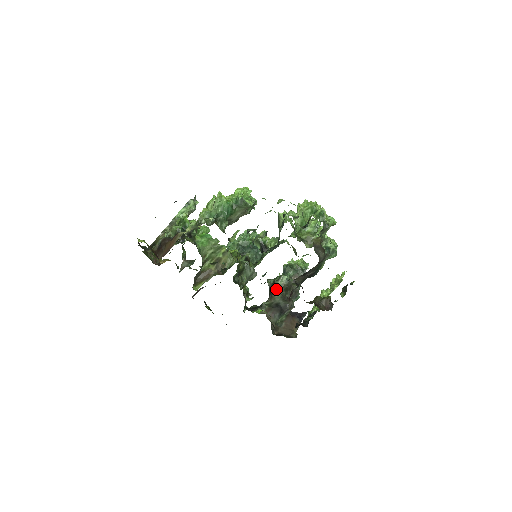
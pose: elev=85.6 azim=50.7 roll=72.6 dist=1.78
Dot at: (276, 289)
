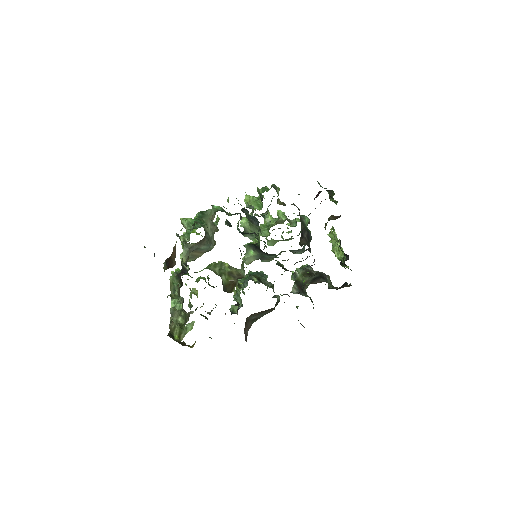
Dot at: (301, 279)
